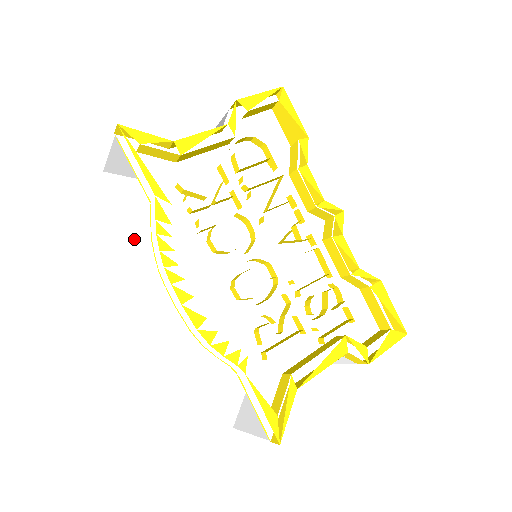
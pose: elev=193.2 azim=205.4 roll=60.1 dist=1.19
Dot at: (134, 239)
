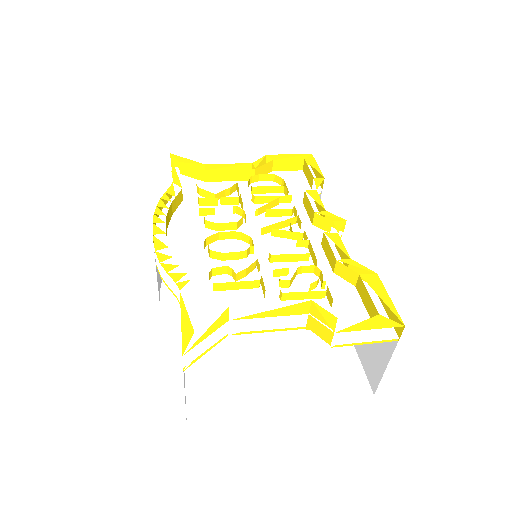
Dot at: occluded
